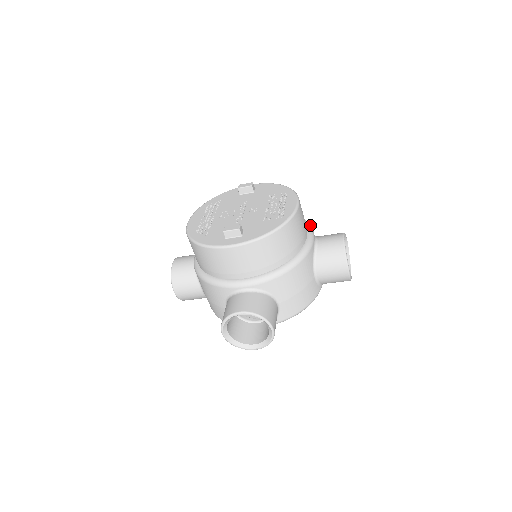
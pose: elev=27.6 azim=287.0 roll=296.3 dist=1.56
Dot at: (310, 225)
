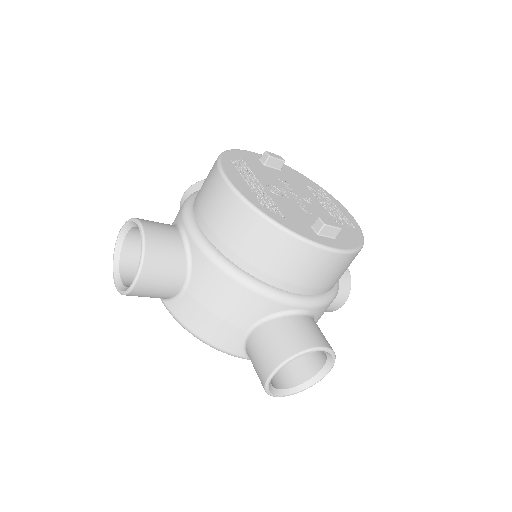
Dot at: occluded
